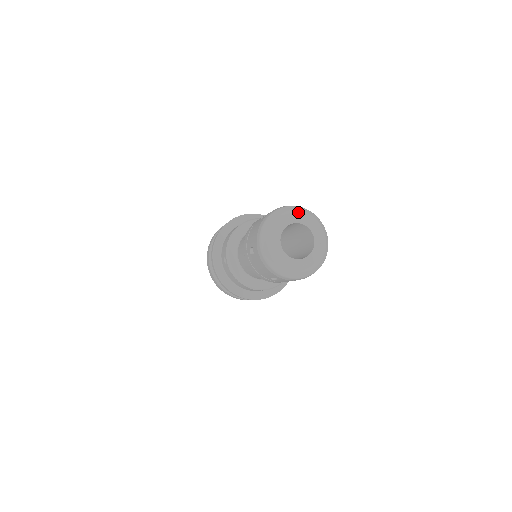
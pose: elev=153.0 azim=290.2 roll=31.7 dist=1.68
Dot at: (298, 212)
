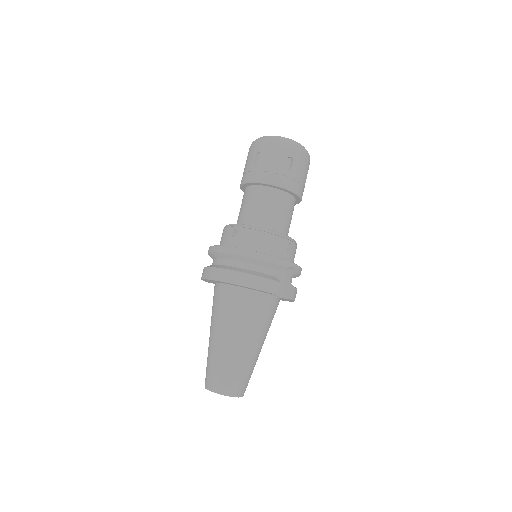
Dot at: occluded
